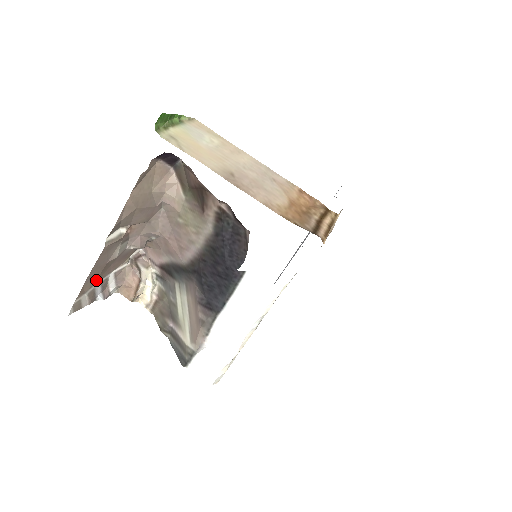
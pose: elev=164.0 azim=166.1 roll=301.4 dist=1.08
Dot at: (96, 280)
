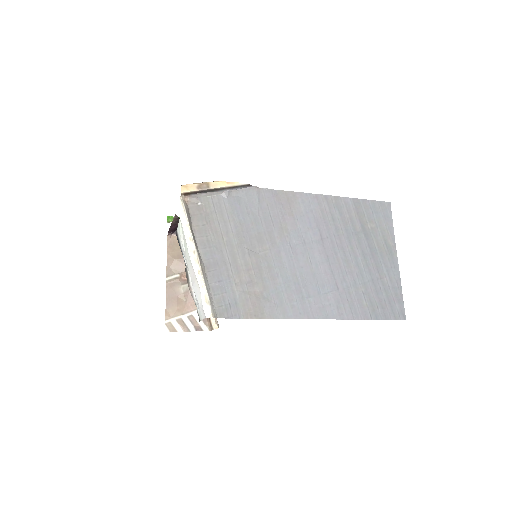
Dot at: (177, 310)
